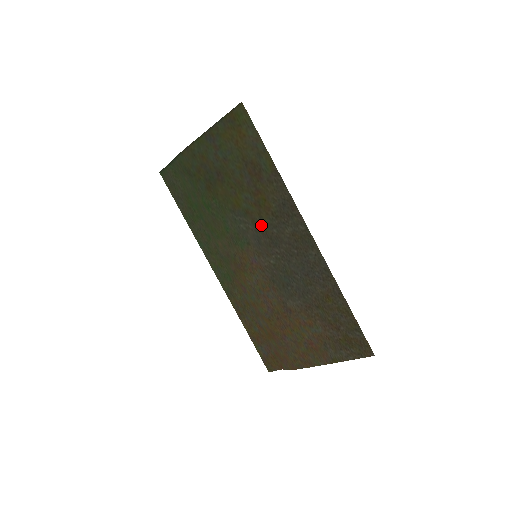
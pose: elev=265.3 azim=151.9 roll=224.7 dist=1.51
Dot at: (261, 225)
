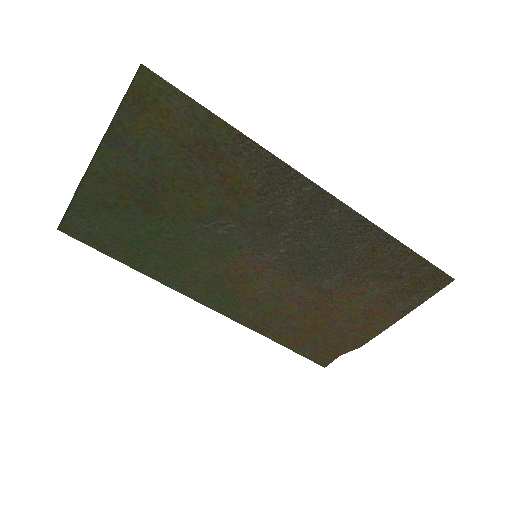
Dot at: (248, 216)
